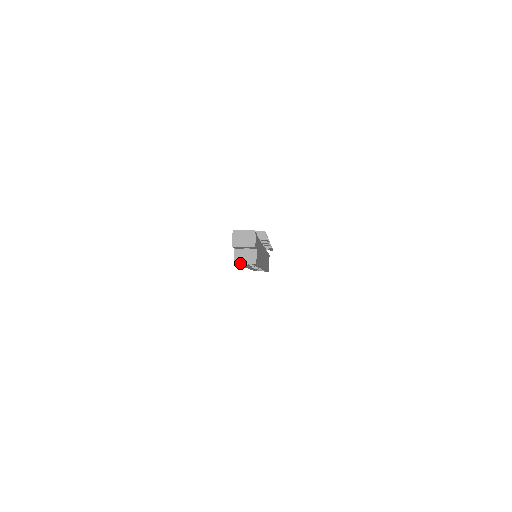
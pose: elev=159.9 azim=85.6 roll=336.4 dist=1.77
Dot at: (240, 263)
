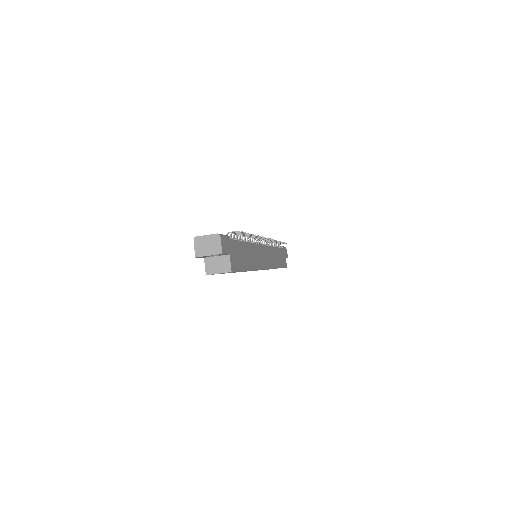
Dot at: occluded
